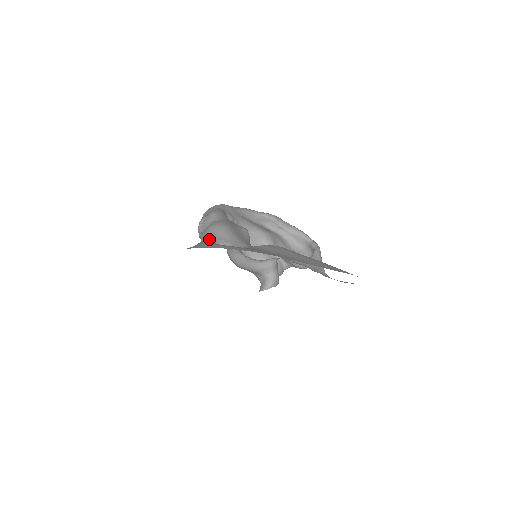
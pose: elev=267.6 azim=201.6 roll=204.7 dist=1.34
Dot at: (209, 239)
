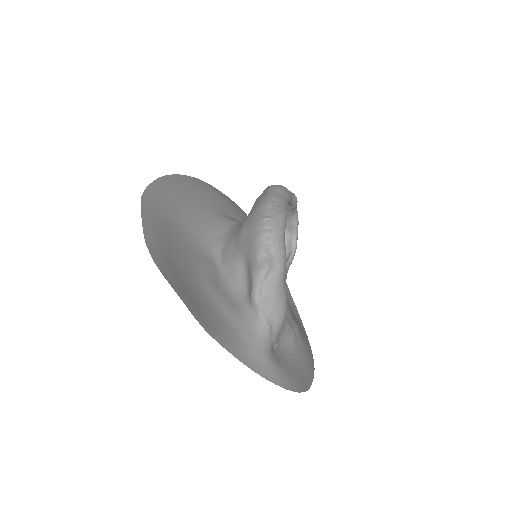
Dot at: (269, 339)
